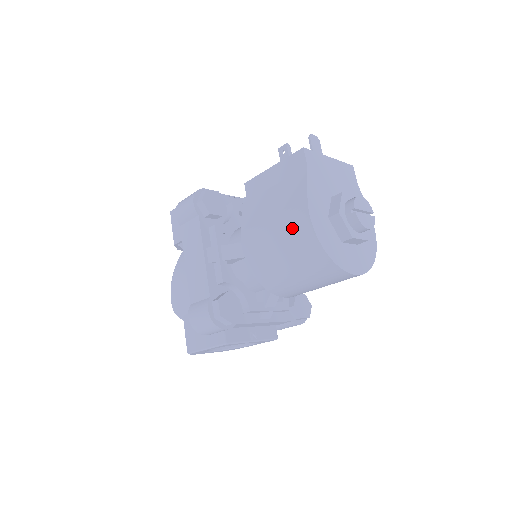
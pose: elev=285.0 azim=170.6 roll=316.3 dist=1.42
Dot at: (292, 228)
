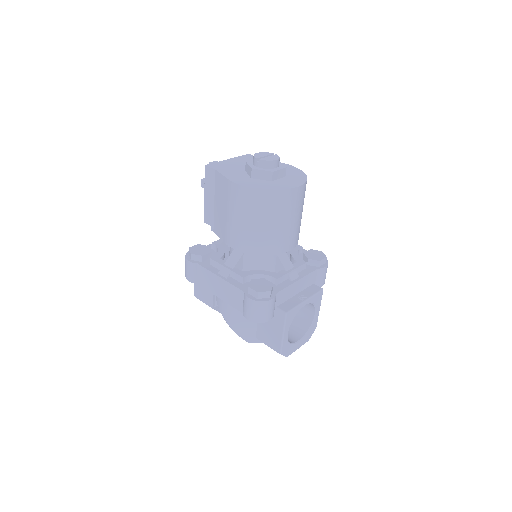
Dot at: (238, 201)
